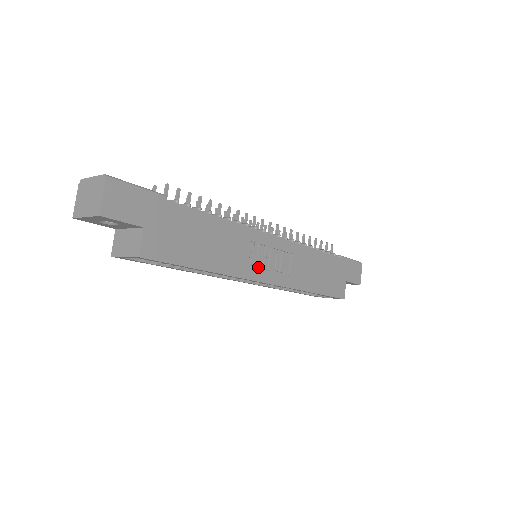
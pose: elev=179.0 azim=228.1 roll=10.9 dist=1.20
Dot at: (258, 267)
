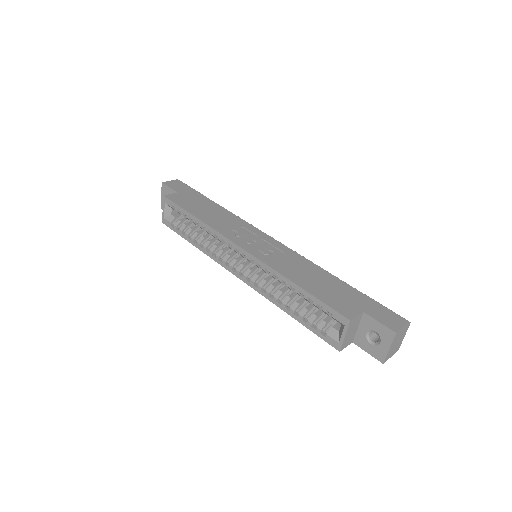
Dot at: (241, 240)
